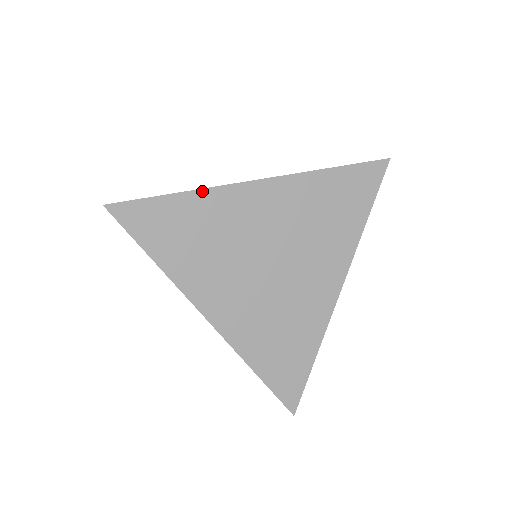
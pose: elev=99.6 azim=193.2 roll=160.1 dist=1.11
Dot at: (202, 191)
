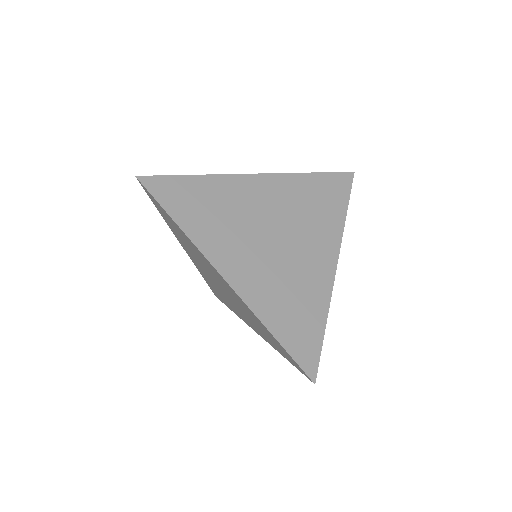
Dot at: (215, 176)
